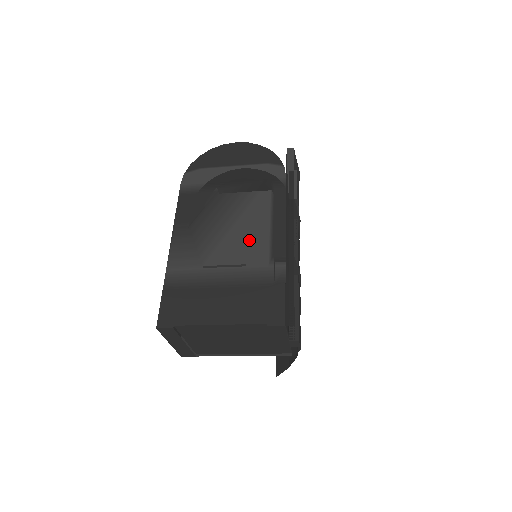
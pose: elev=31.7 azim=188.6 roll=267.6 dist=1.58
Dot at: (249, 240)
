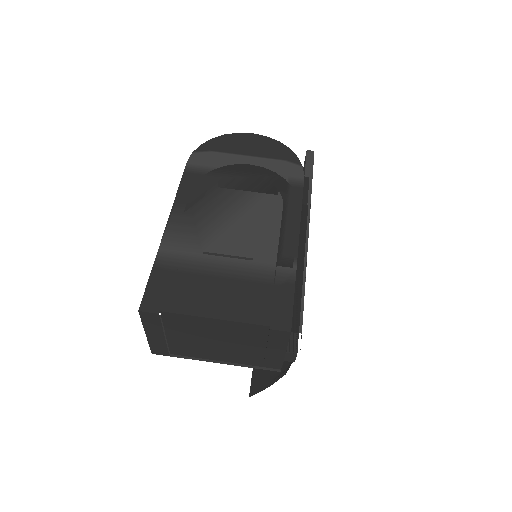
Dot at: (258, 233)
